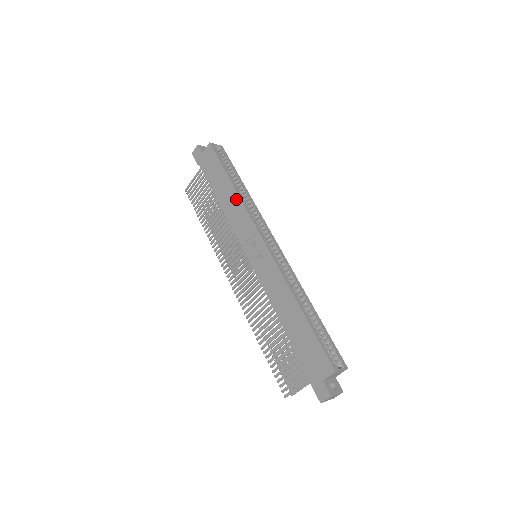
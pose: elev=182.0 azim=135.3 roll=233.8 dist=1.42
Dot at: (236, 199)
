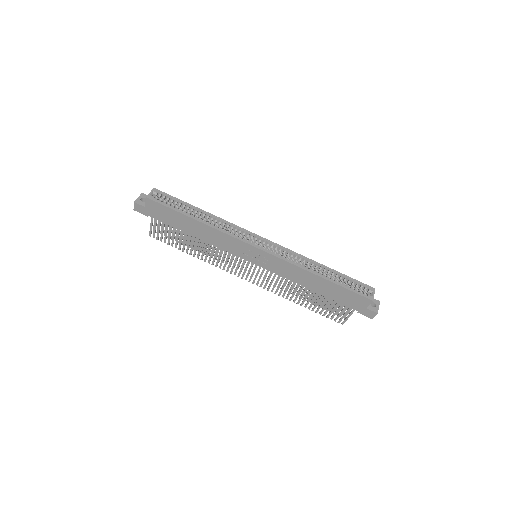
Dot at: (210, 230)
